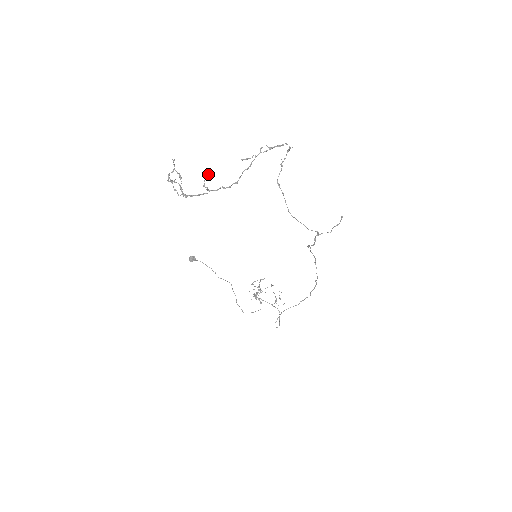
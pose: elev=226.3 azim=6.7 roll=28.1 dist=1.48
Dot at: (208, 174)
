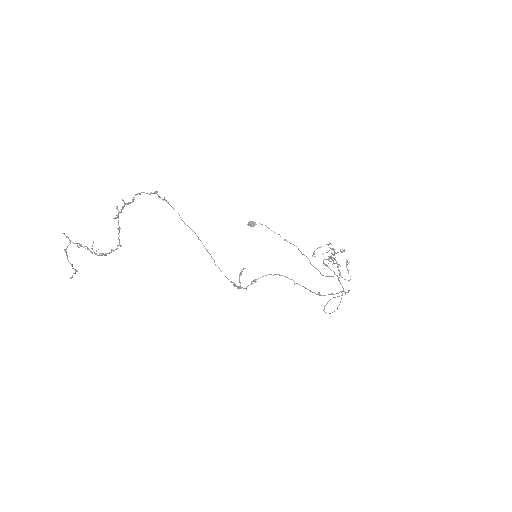
Dot at: (93, 241)
